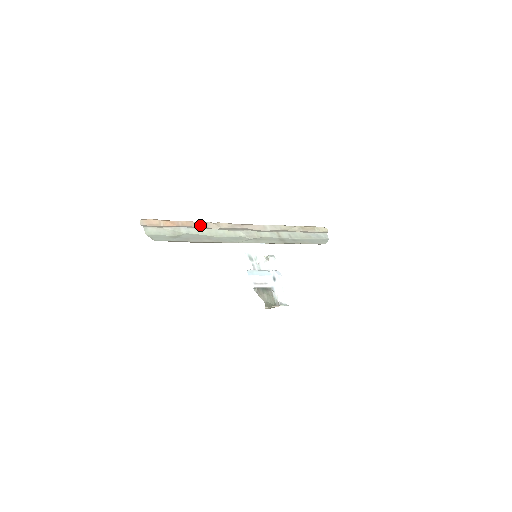
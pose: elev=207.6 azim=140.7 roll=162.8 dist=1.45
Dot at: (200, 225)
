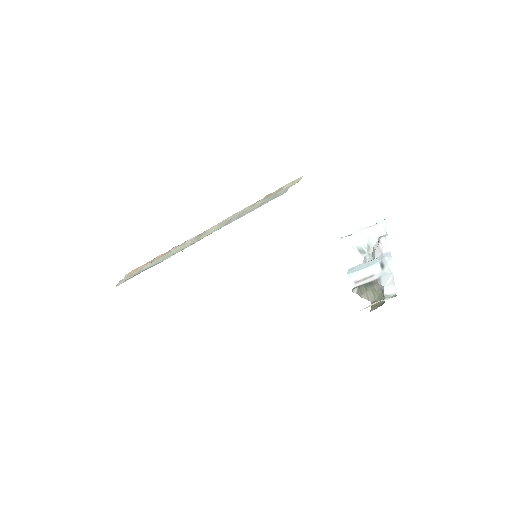
Dot at: occluded
